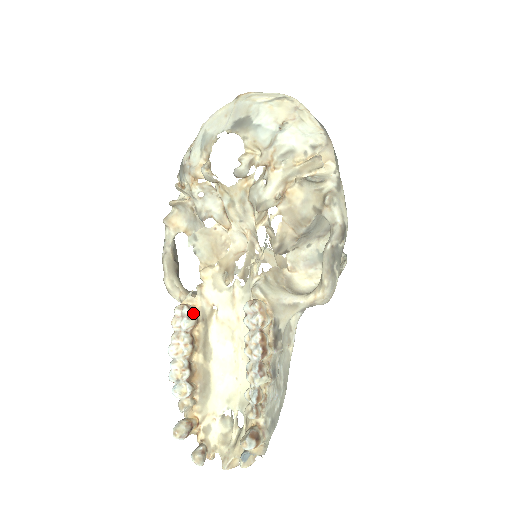
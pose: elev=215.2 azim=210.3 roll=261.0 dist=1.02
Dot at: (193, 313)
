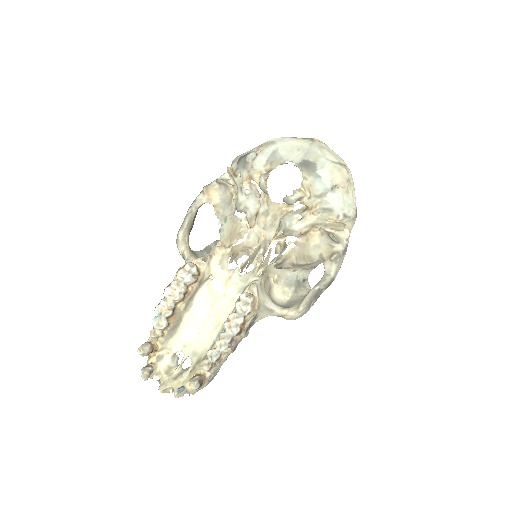
Dot at: (198, 274)
